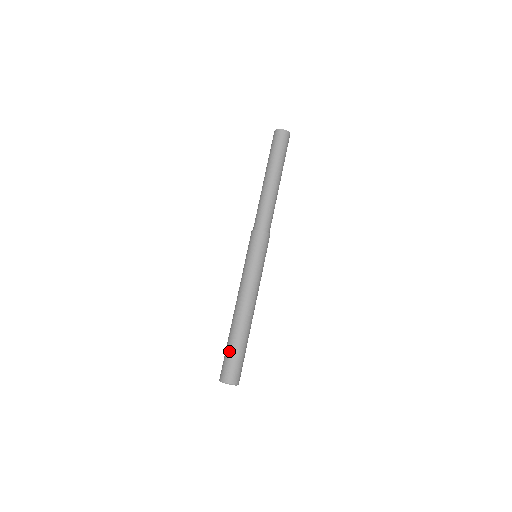
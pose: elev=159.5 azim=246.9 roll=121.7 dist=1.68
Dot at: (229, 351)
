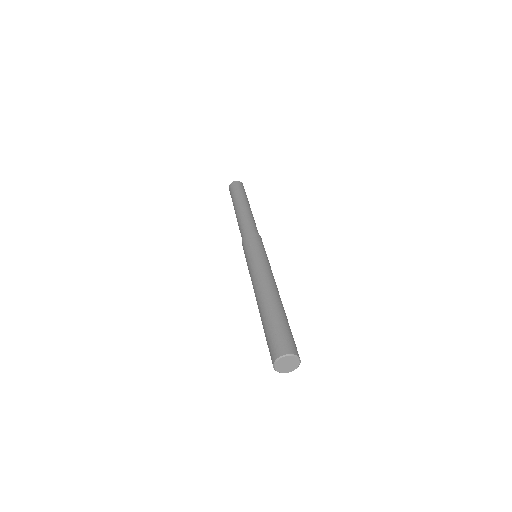
Dot at: (282, 323)
